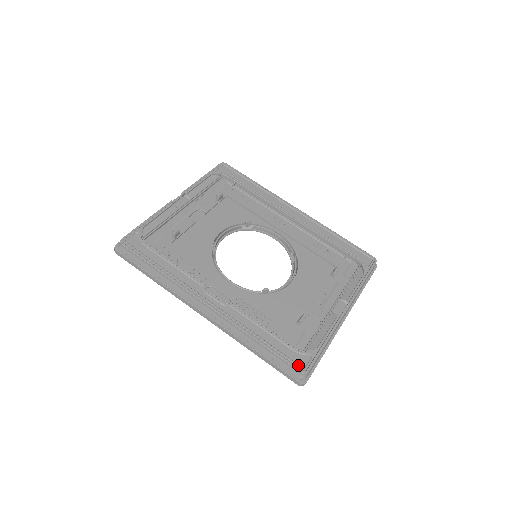
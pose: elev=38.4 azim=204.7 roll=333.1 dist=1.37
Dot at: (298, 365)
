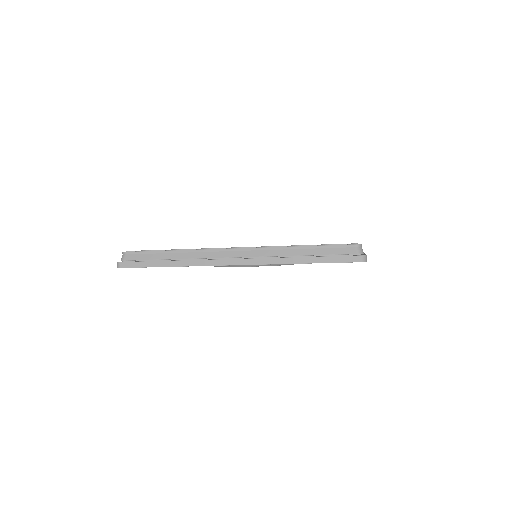
Dot at: occluded
